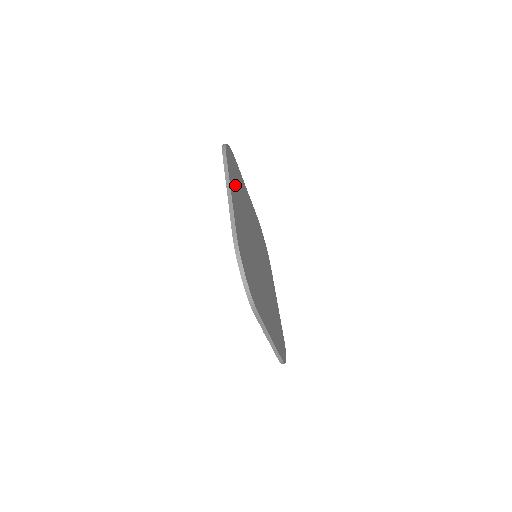
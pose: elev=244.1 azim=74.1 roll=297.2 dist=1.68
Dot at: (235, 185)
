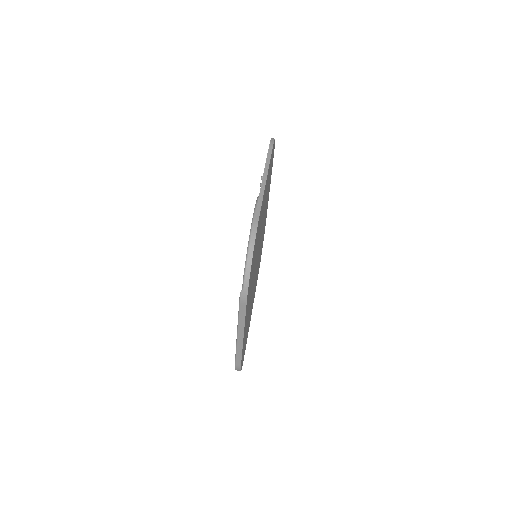
Dot at: occluded
